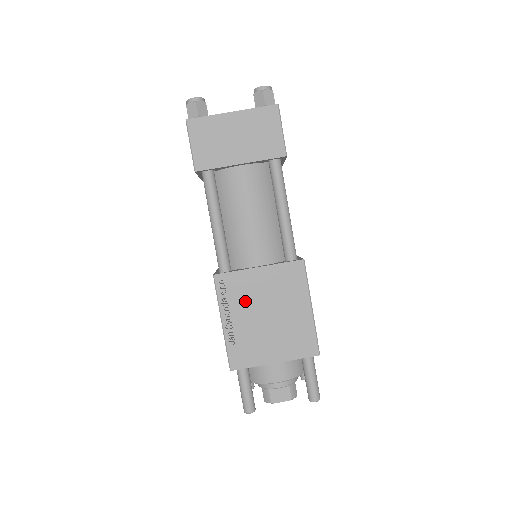
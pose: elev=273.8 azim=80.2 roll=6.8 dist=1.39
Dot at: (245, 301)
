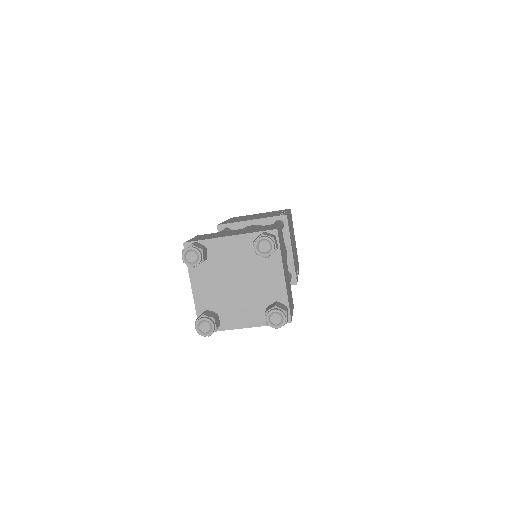
Dot at: occluded
